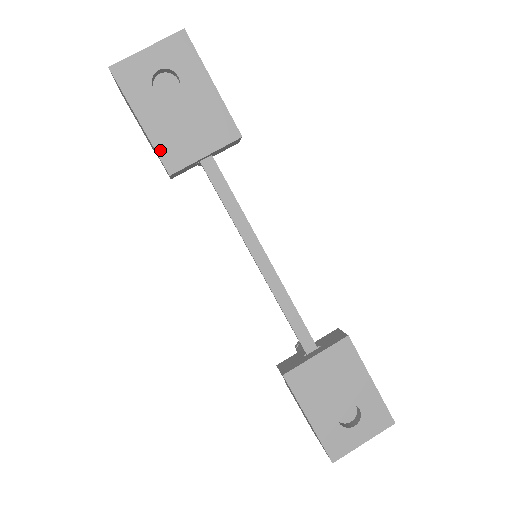
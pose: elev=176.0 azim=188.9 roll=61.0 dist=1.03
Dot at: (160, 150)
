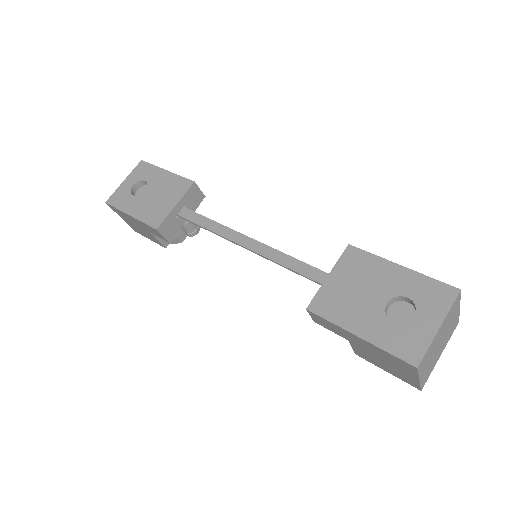
Dot at: (146, 221)
